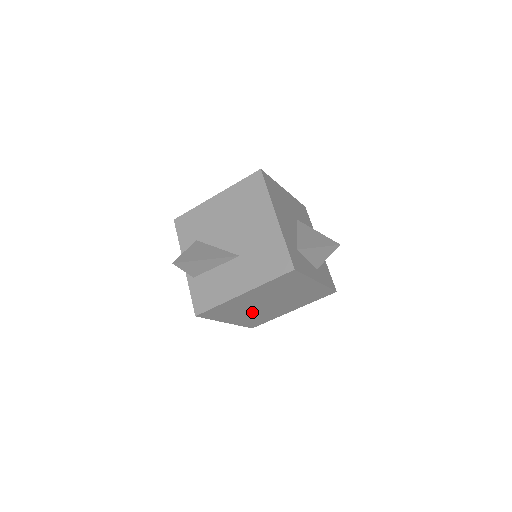
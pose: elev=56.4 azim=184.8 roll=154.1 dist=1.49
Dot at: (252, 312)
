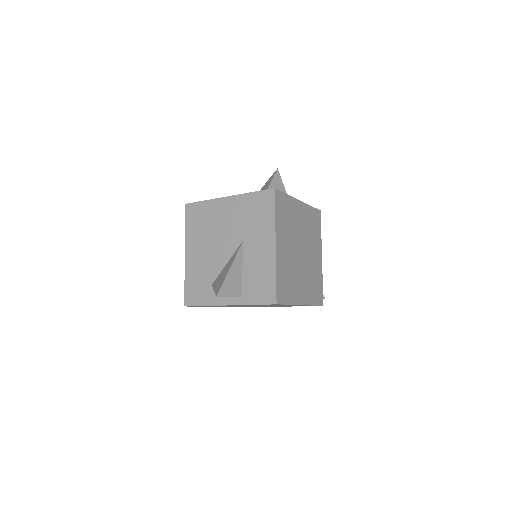
Dot at: (302, 275)
